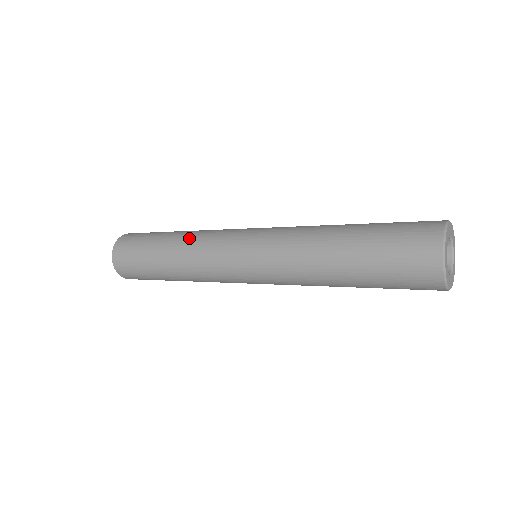
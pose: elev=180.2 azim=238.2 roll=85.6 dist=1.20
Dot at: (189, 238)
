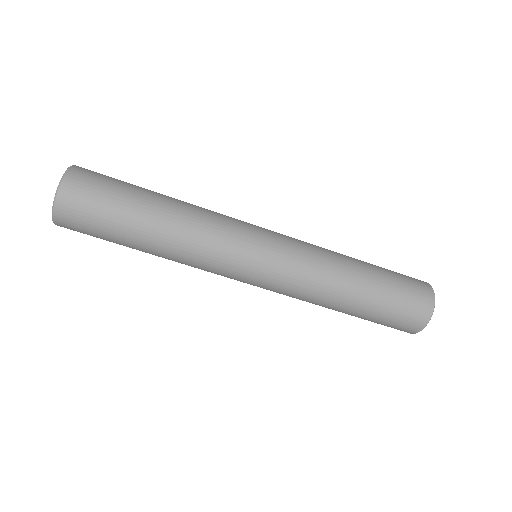
Dot at: occluded
